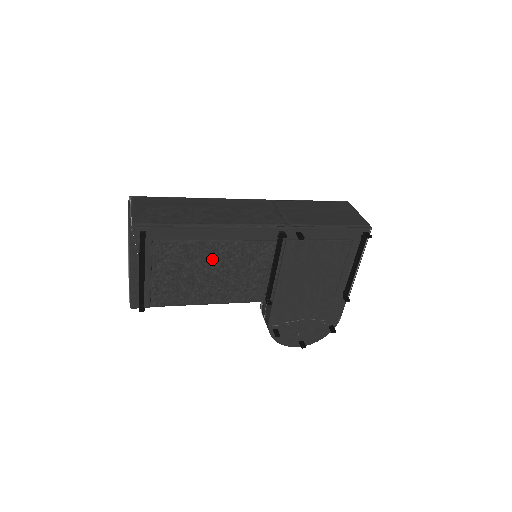
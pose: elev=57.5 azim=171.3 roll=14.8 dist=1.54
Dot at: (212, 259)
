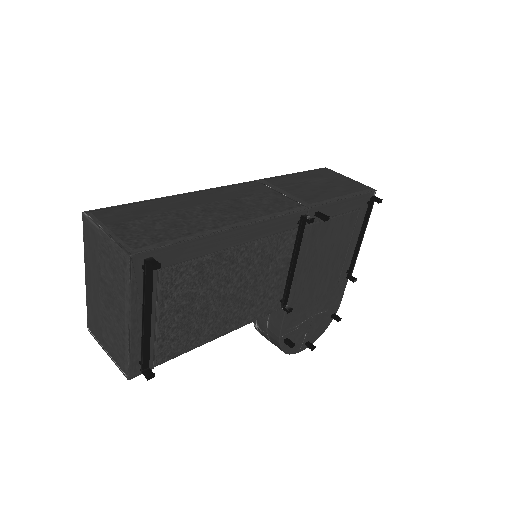
Dot at: (229, 274)
